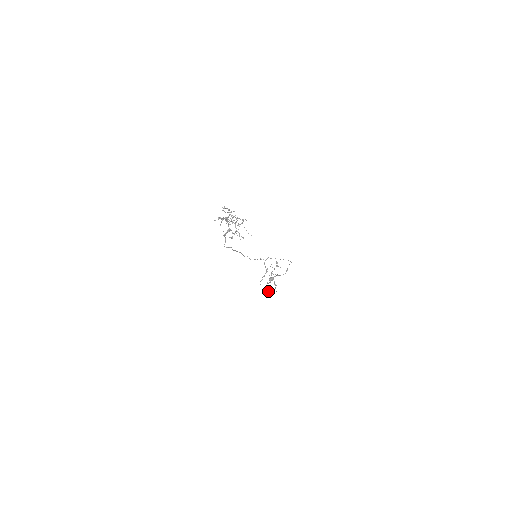
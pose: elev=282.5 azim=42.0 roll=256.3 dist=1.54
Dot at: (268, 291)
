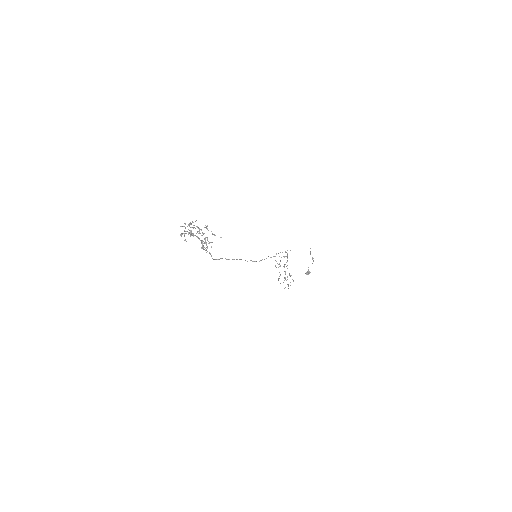
Dot at: (288, 284)
